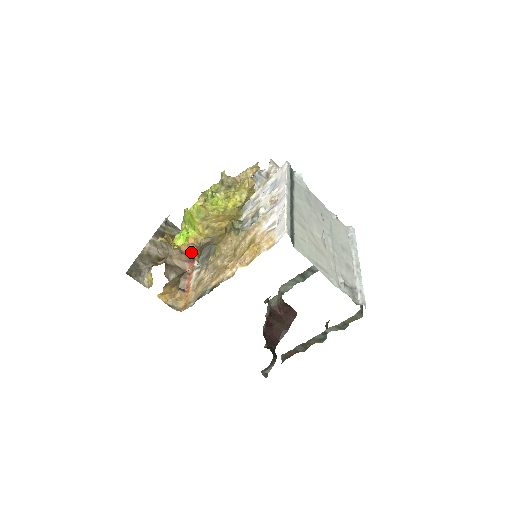
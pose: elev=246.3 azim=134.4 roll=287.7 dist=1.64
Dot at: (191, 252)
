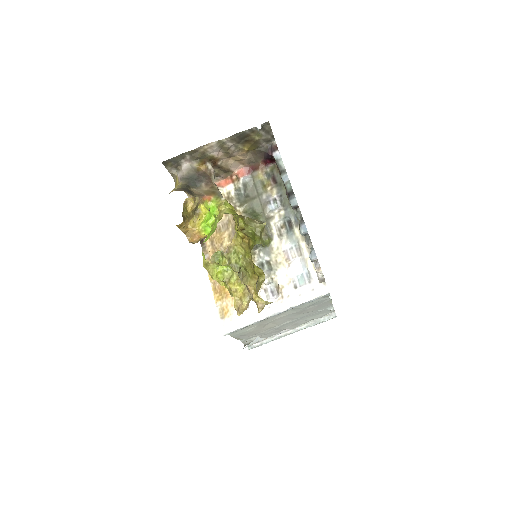
Dot at: (190, 242)
